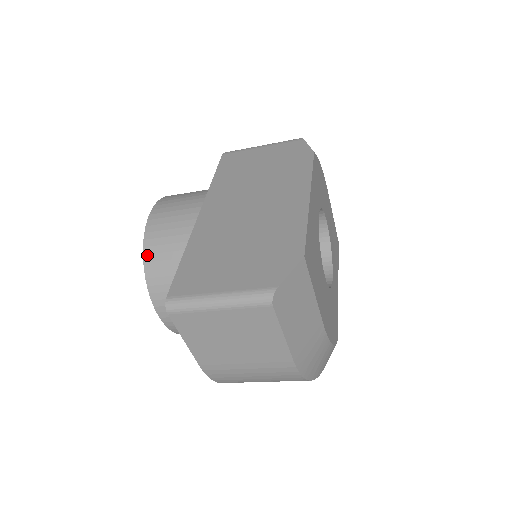
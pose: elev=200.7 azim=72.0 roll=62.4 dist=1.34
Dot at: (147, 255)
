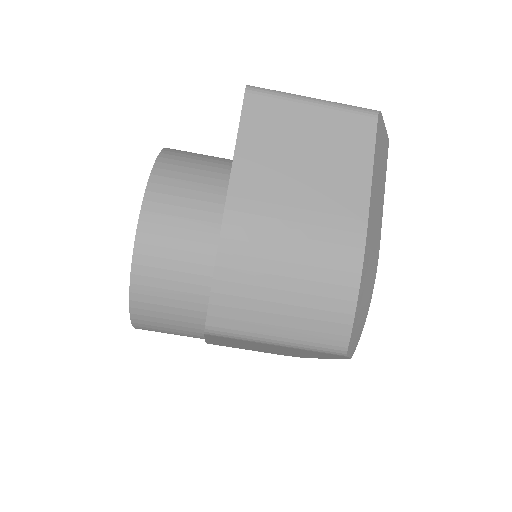
Dot at: (167, 151)
